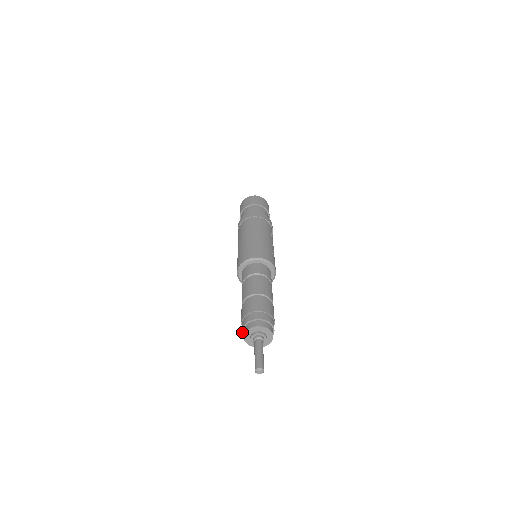
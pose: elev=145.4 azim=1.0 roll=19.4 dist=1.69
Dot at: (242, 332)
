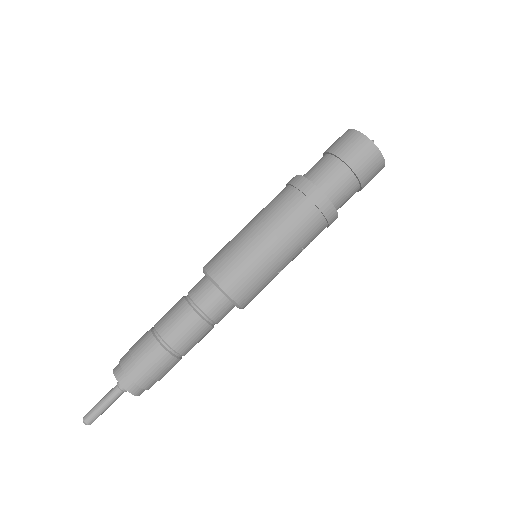
Dot at: (120, 359)
